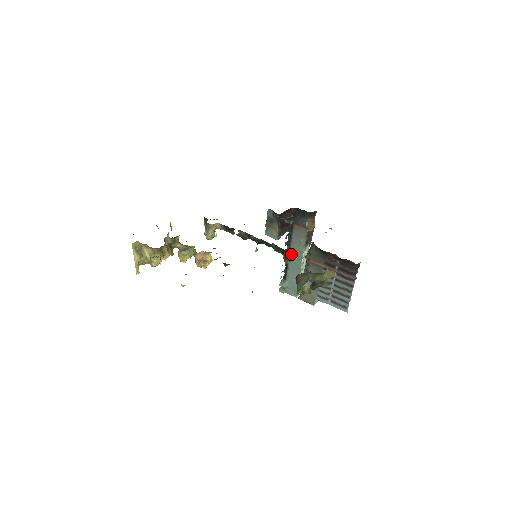
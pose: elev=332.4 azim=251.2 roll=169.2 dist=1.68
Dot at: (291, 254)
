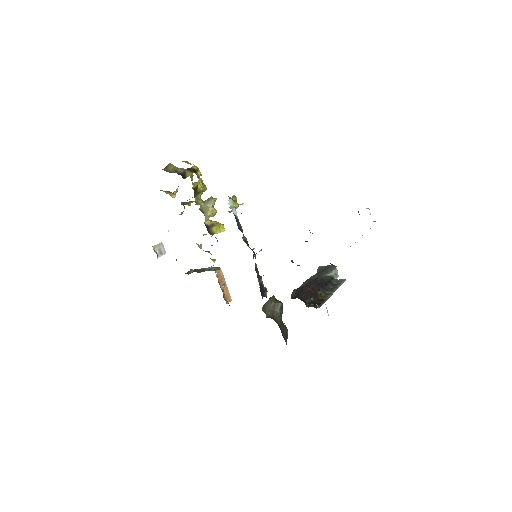
Dot at: occluded
